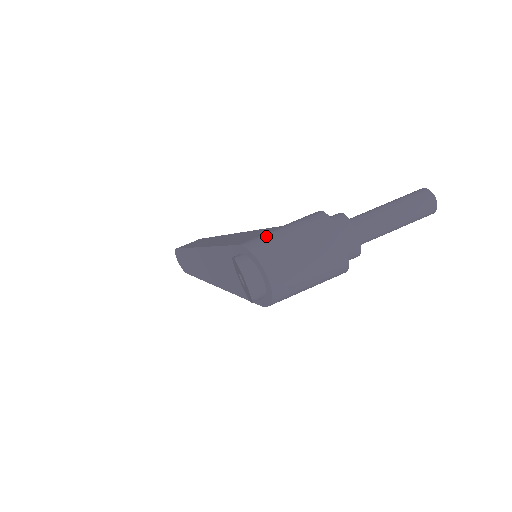
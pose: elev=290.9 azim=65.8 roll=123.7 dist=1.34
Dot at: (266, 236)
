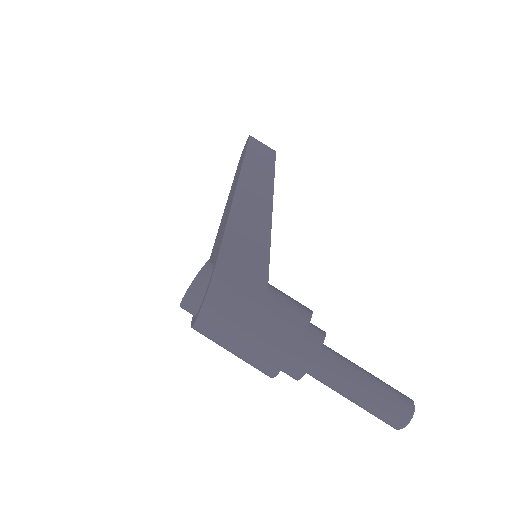
Dot at: (238, 291)
